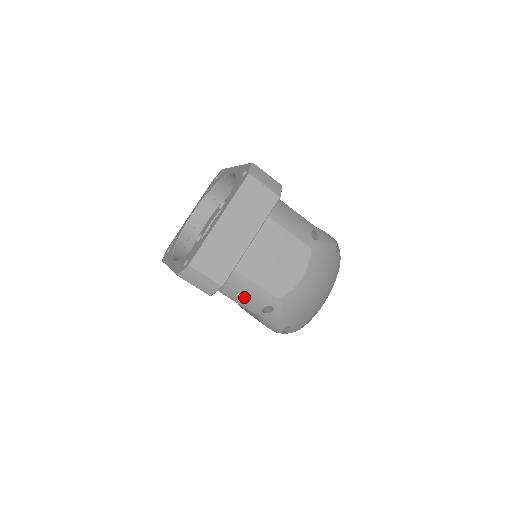
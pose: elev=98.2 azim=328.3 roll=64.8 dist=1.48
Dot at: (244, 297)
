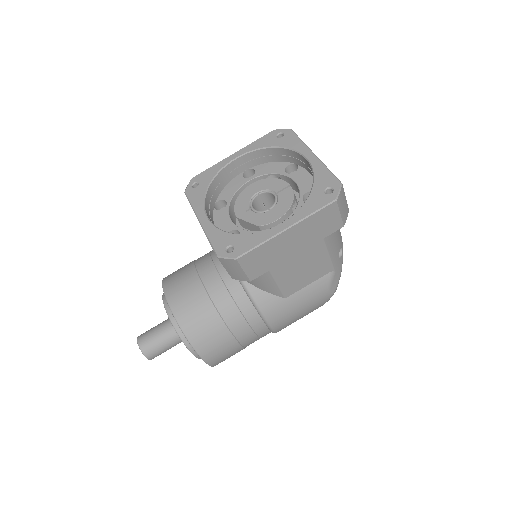
Dot at: (335, 240)
